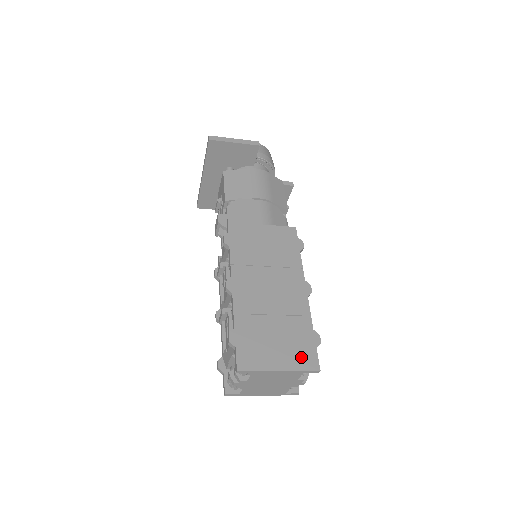
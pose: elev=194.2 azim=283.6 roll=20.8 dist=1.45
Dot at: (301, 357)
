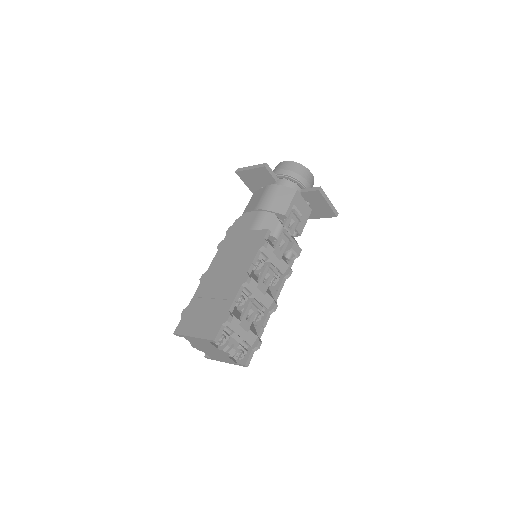
Dot at: (209, 329)
